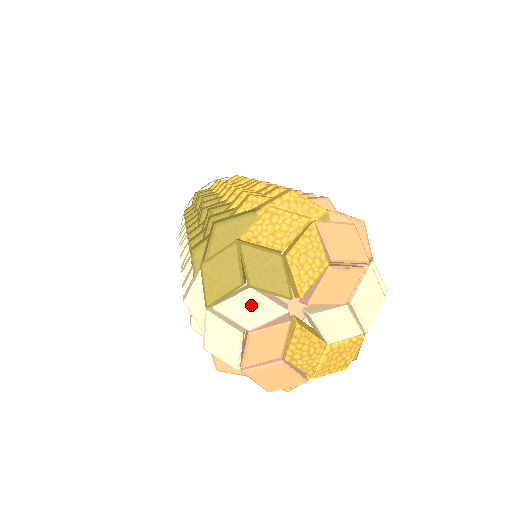
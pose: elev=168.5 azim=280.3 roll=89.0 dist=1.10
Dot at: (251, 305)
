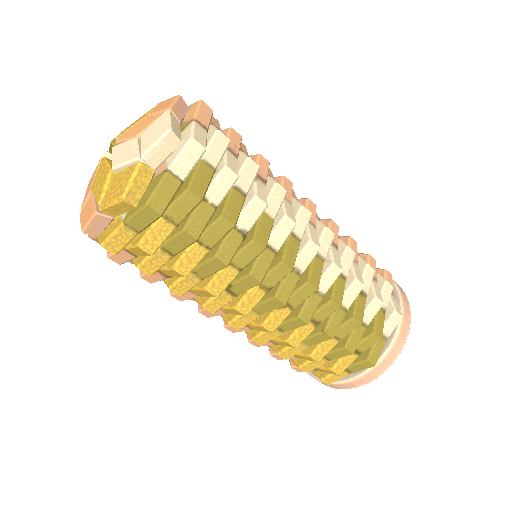
Dot at: occluded
